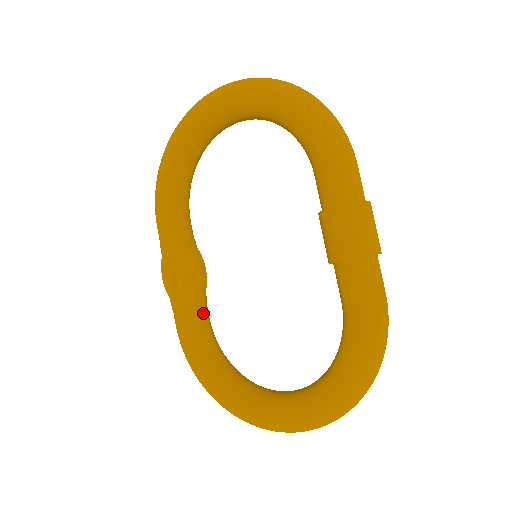
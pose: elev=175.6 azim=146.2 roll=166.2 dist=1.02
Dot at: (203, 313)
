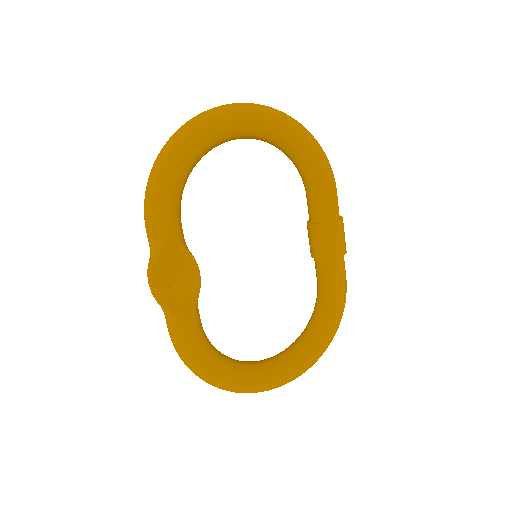
Dot at: occluded
